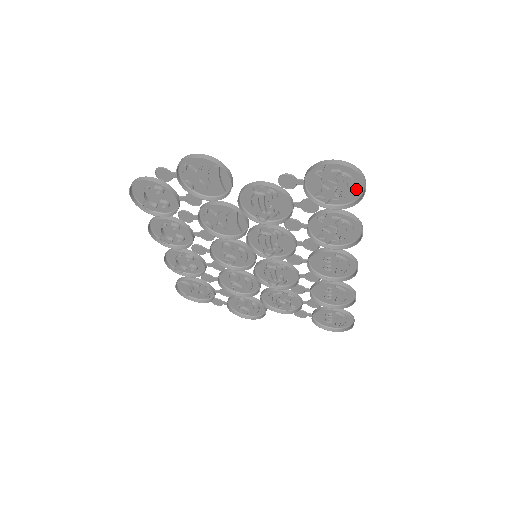
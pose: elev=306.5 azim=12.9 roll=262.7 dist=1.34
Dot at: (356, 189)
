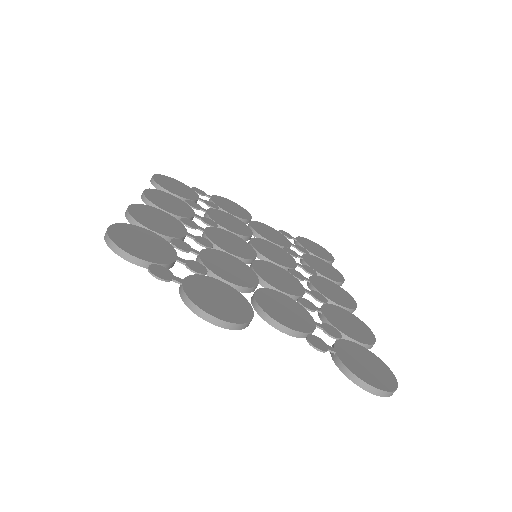
Dot at: (384, 369)
